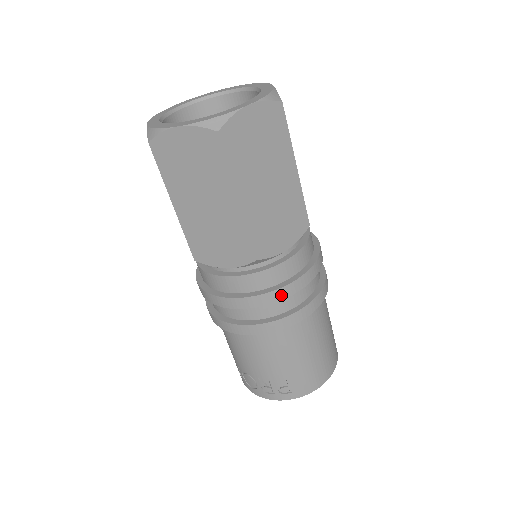
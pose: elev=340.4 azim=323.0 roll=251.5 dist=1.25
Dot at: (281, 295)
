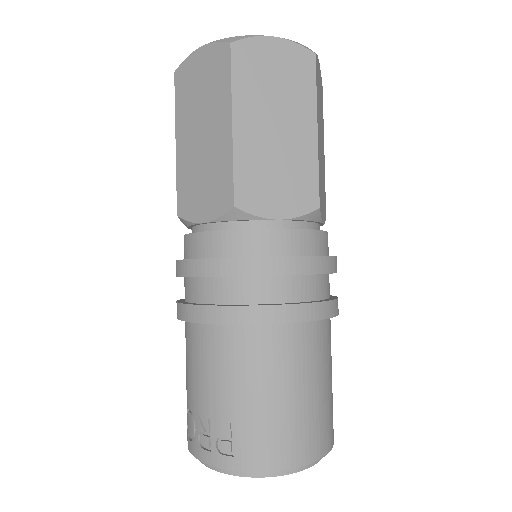
Dot at: (252, 268)
